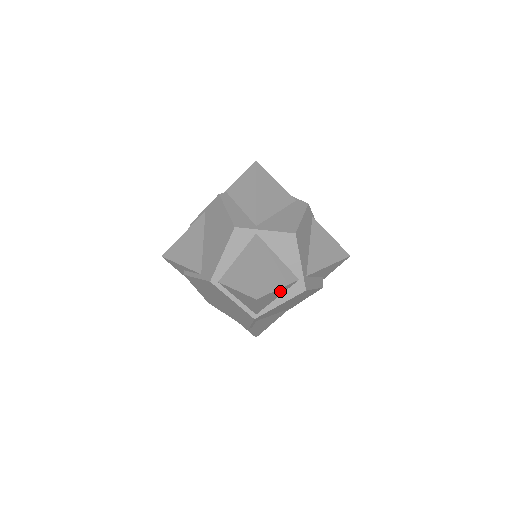
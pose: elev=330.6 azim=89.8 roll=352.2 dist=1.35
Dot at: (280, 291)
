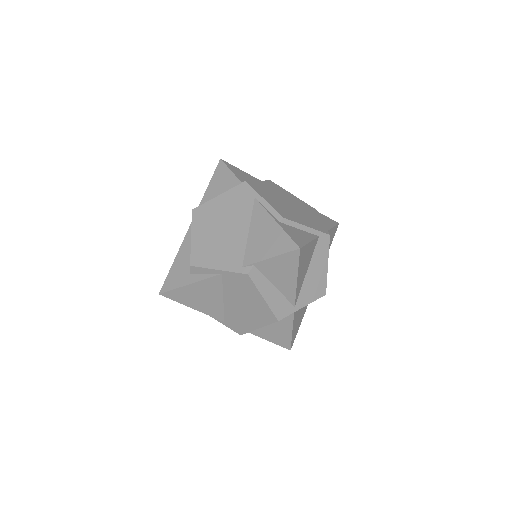
Dot at: occluded
